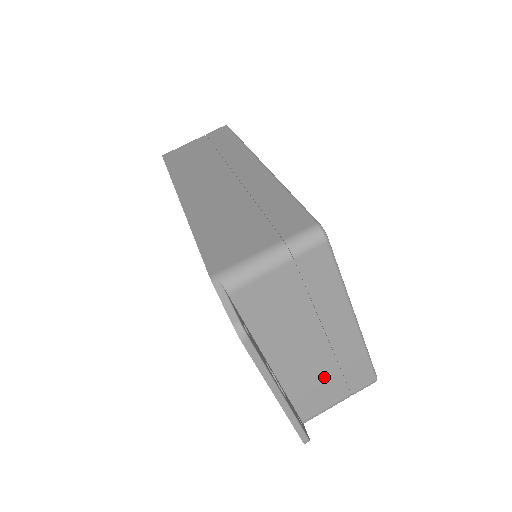
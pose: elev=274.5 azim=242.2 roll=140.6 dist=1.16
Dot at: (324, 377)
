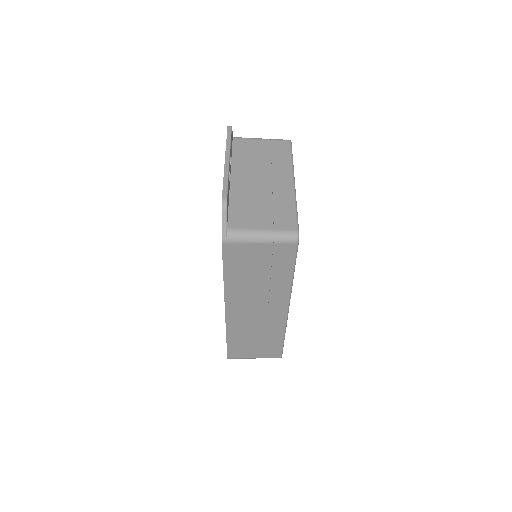
Dot at: occluded
